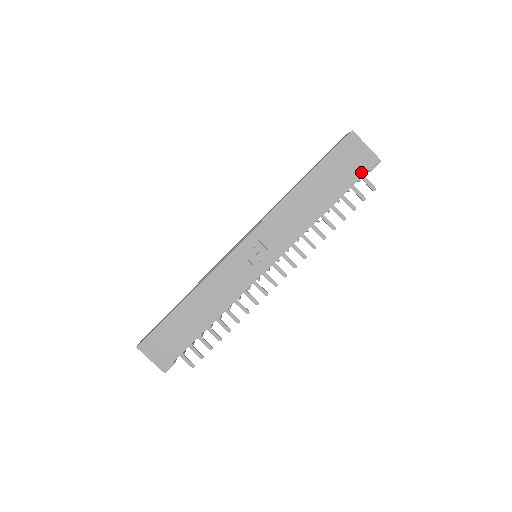
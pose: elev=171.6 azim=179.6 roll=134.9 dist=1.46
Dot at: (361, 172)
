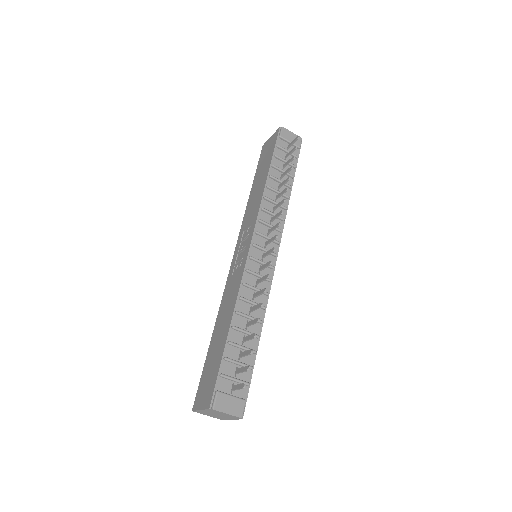
Dot at: (274, 143)
